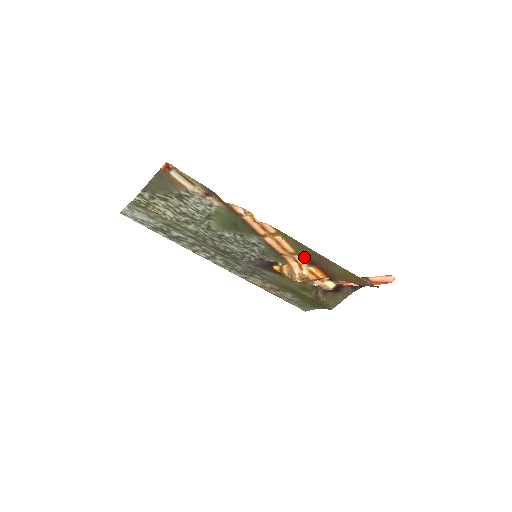
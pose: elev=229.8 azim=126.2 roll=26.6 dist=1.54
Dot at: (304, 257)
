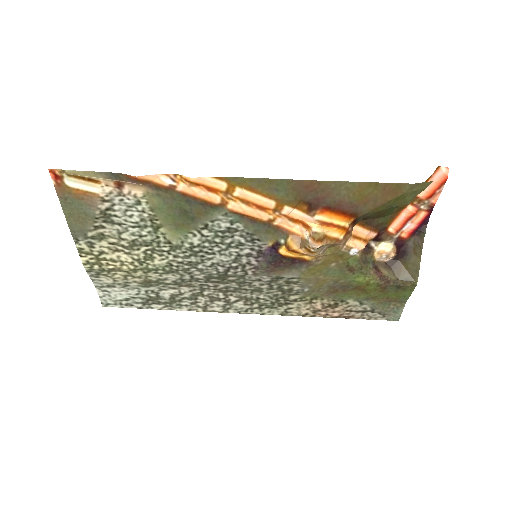
Dot at: (293, 203)
